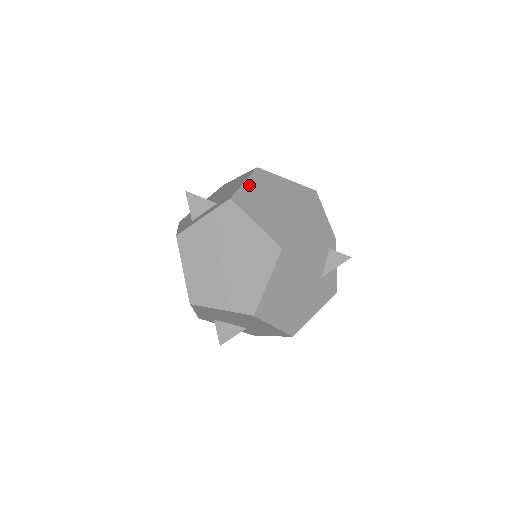
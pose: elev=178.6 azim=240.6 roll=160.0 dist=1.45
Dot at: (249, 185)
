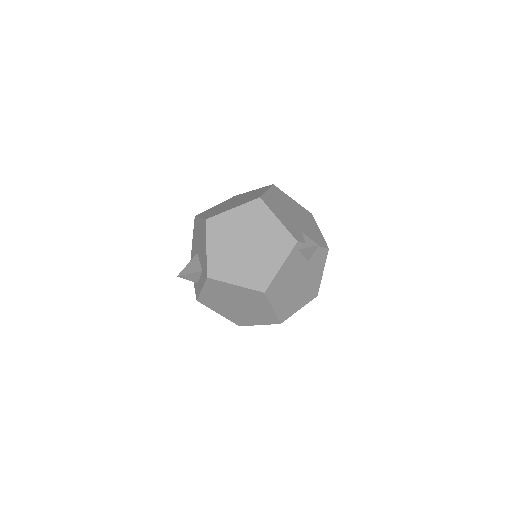
Dot at: (211, 248)
